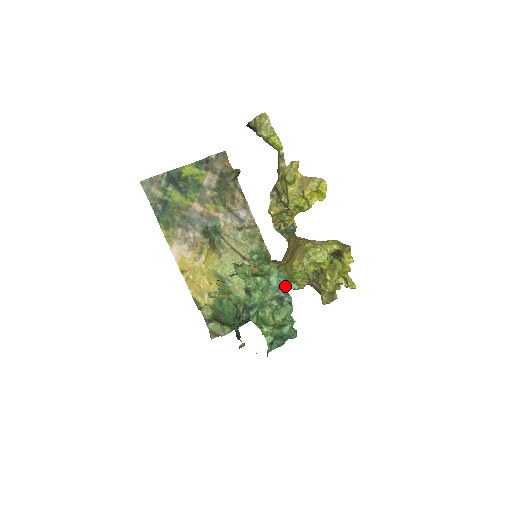
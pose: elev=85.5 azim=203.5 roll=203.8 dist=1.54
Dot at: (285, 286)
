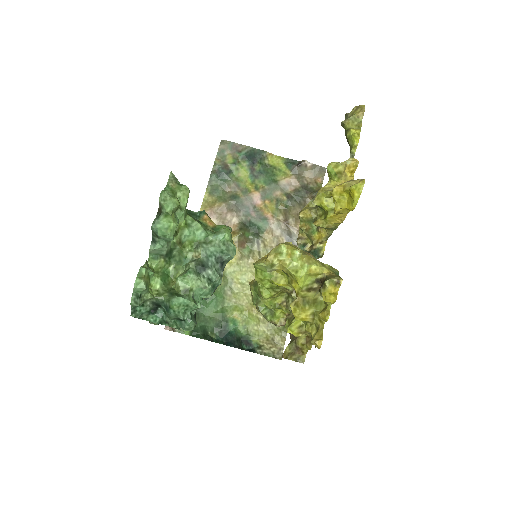
Dot at: (258, 305)
